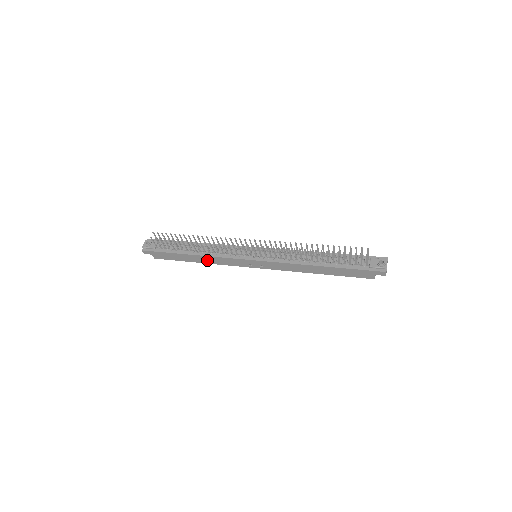
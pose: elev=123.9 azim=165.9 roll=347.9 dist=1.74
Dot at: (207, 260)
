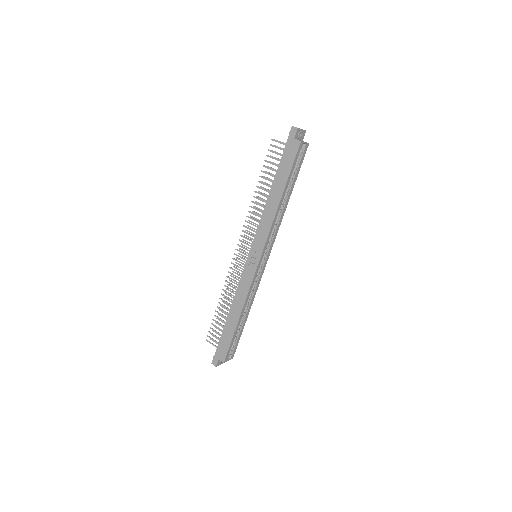
Dot at: (238, 306)
